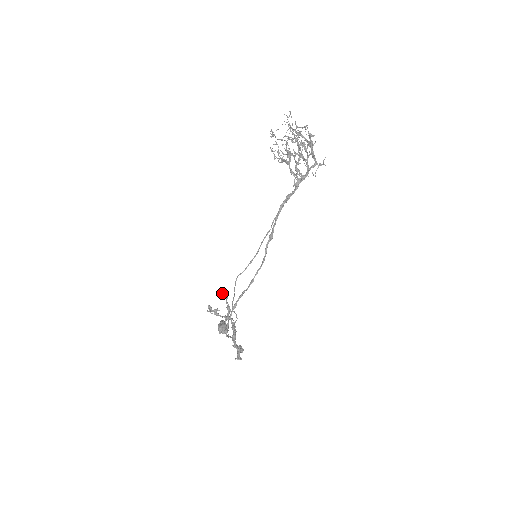
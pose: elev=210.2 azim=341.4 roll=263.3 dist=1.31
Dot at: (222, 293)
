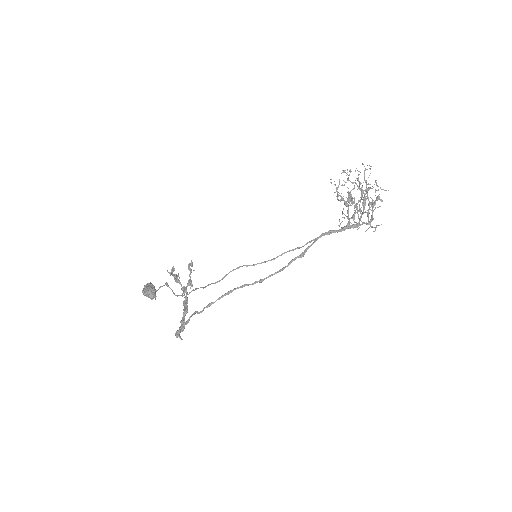
Dot at: (190, 263)
